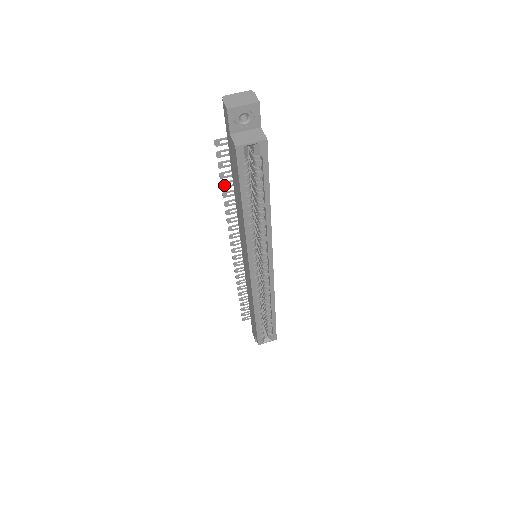
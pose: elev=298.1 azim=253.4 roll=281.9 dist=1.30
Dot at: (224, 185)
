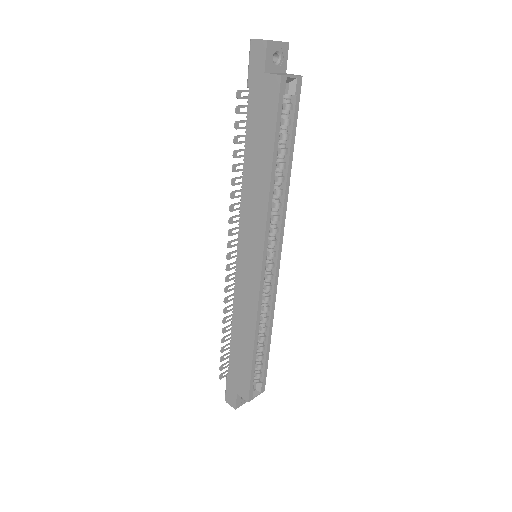
Dot at: (236, 154)
